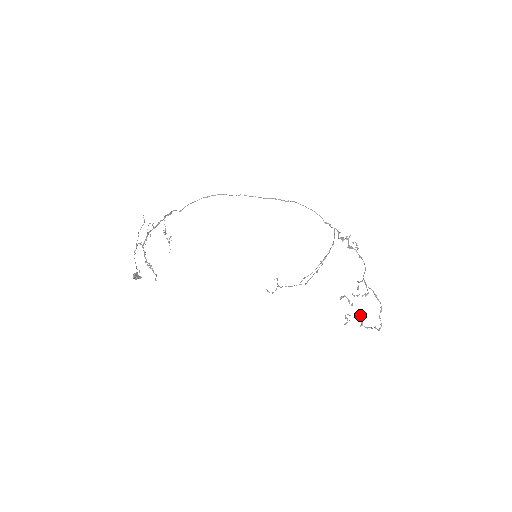
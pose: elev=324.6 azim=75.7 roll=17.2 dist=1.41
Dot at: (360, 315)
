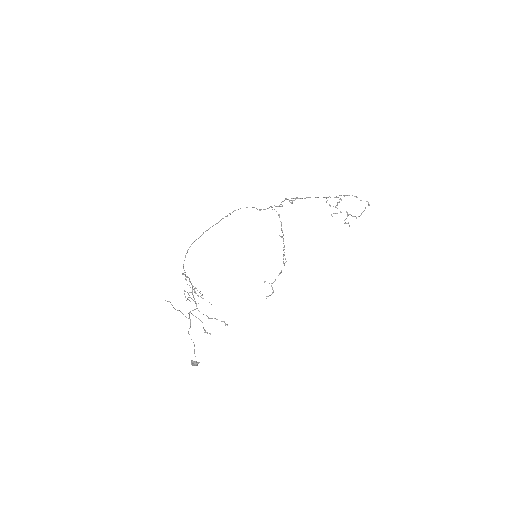
Dot at: occluded
